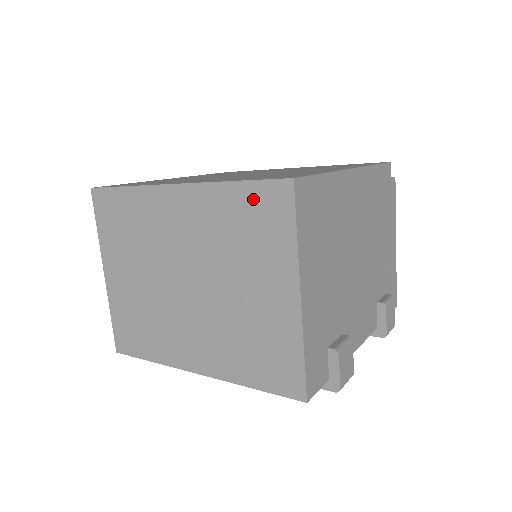
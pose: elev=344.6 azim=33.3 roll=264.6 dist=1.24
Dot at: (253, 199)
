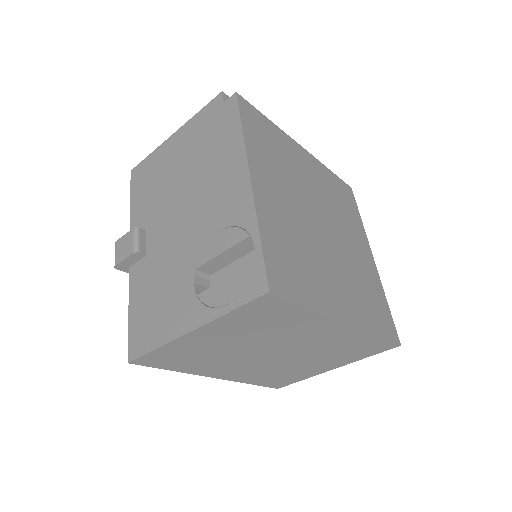
Dot at: (375, 344)
